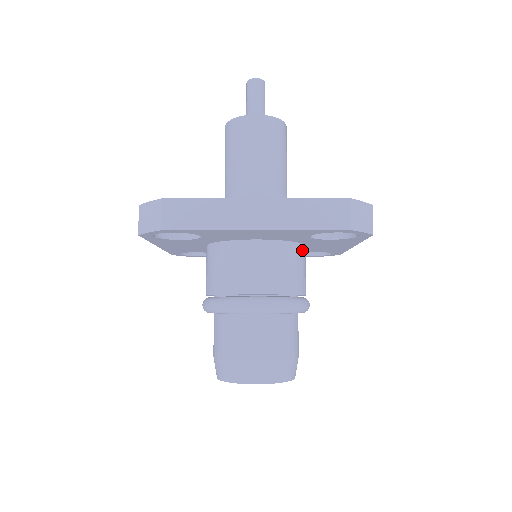
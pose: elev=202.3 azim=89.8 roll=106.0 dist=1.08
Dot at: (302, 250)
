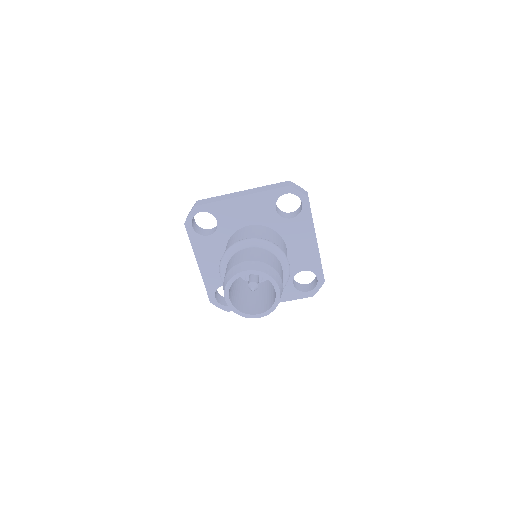
Dot at: (280, 238)
